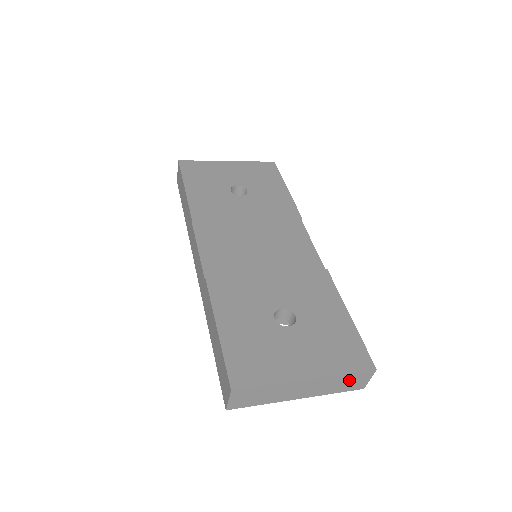
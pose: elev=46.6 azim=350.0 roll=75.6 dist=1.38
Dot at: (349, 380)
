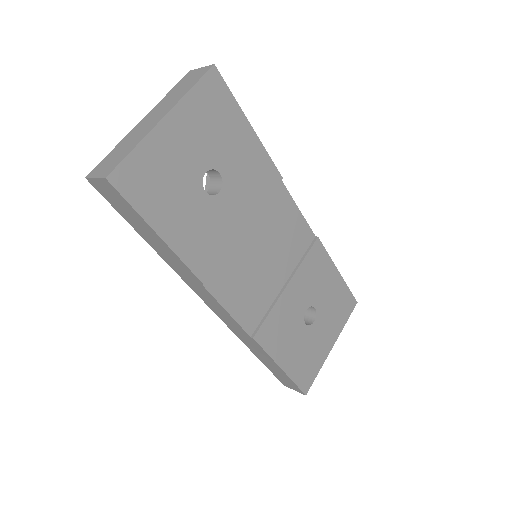
Dot at: occluded
